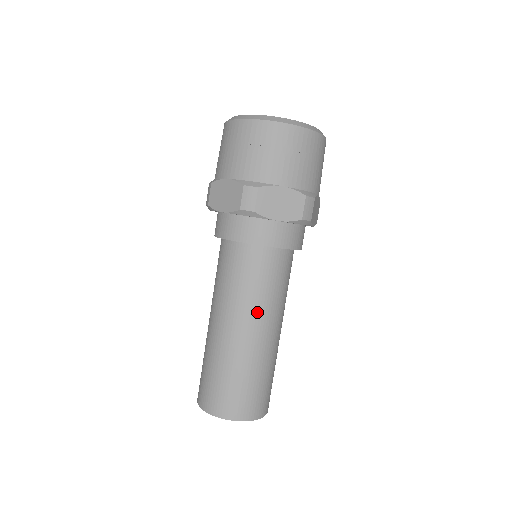
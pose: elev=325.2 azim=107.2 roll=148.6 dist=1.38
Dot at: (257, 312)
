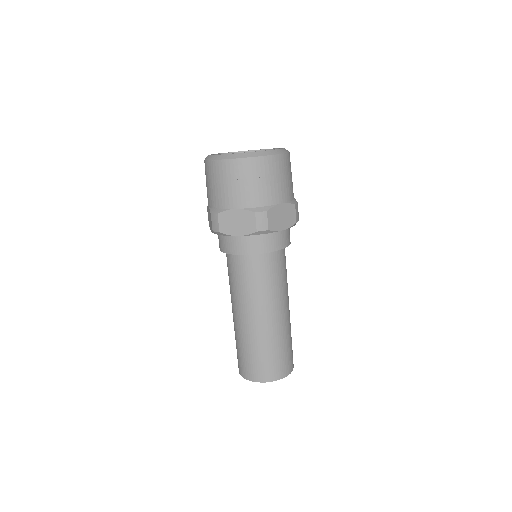
Dot at: (249, 303)
